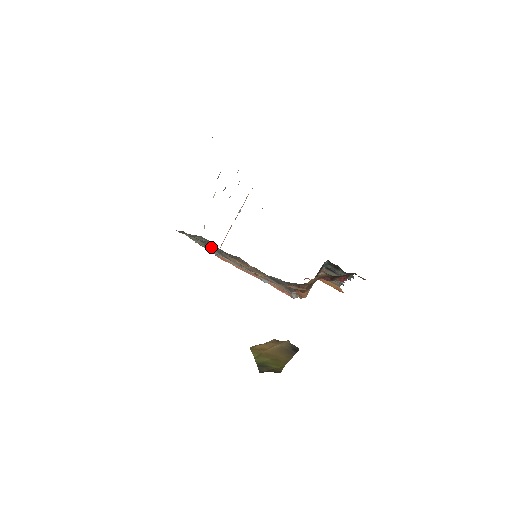
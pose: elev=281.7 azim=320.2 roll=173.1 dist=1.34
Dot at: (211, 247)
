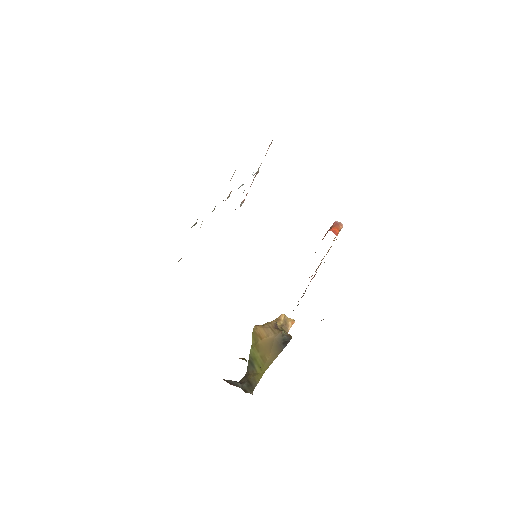
Dot at: occluded
